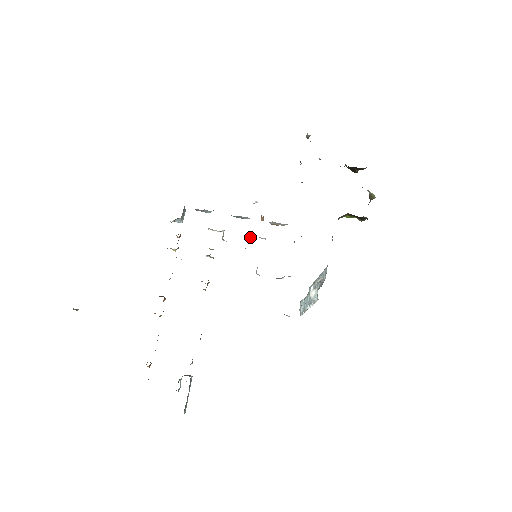
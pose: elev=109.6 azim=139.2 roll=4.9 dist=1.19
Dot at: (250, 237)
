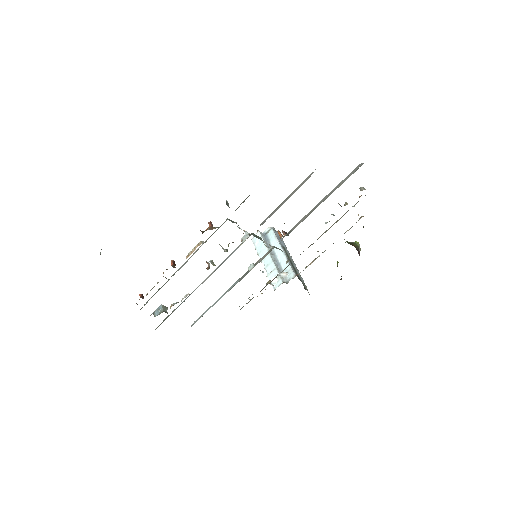
Dot at: occluded
